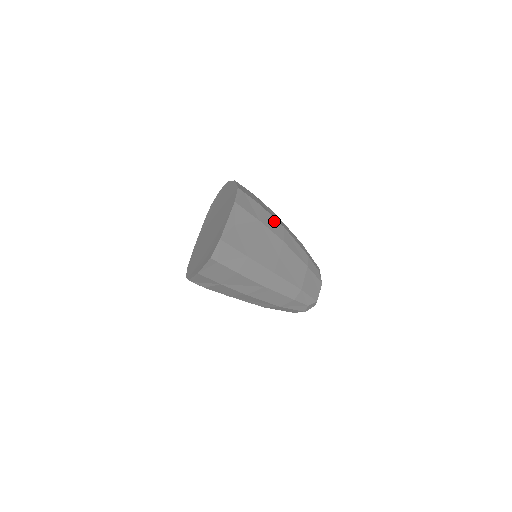
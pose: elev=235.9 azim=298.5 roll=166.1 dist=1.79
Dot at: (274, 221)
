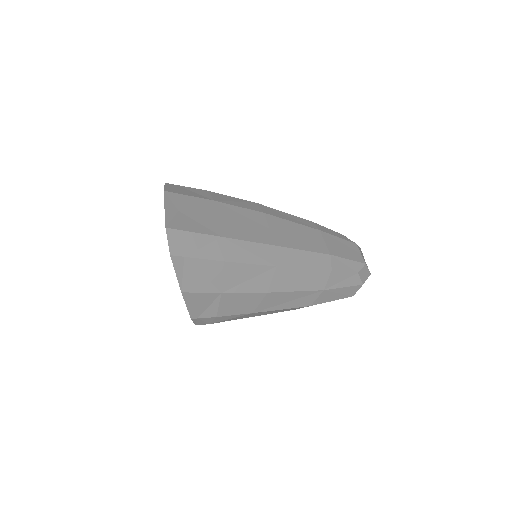
Dot at: (238, 200)
